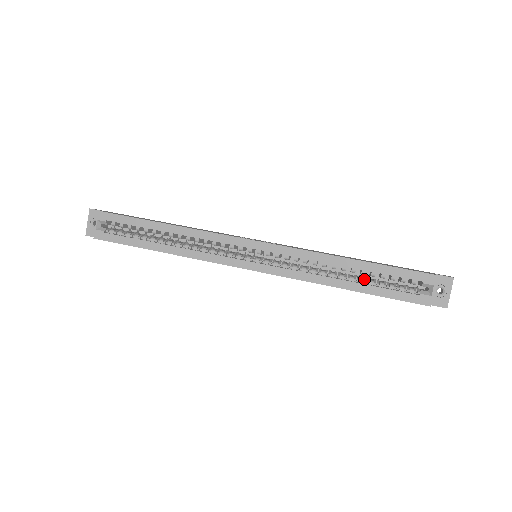
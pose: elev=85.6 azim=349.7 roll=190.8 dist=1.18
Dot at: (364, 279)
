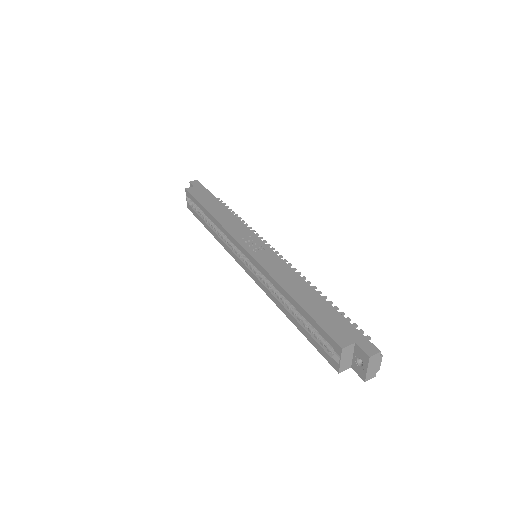
Dot at: occluded
